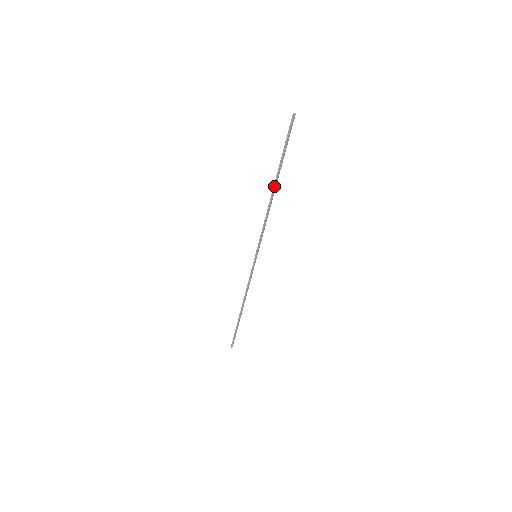
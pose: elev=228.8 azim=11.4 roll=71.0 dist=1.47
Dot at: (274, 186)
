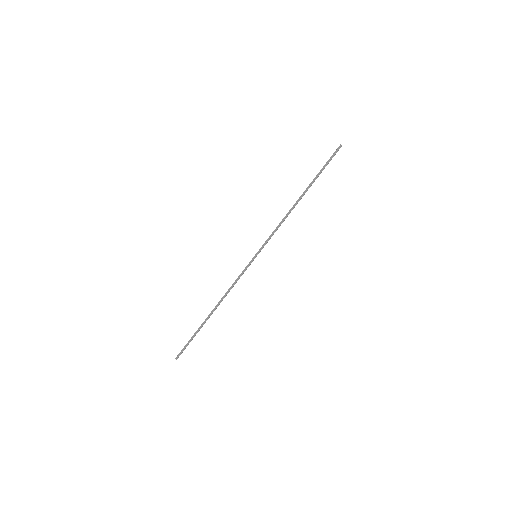
Dot at: occluded
